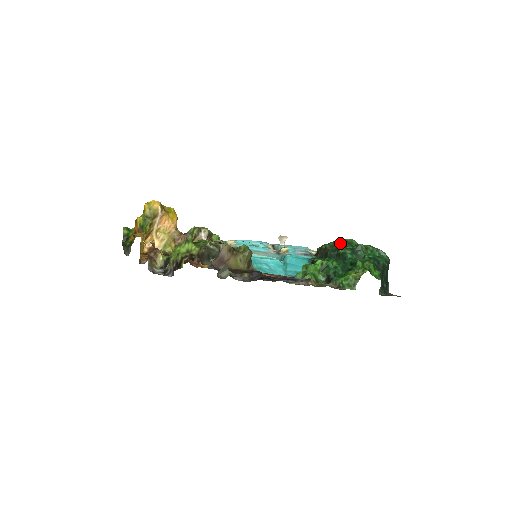
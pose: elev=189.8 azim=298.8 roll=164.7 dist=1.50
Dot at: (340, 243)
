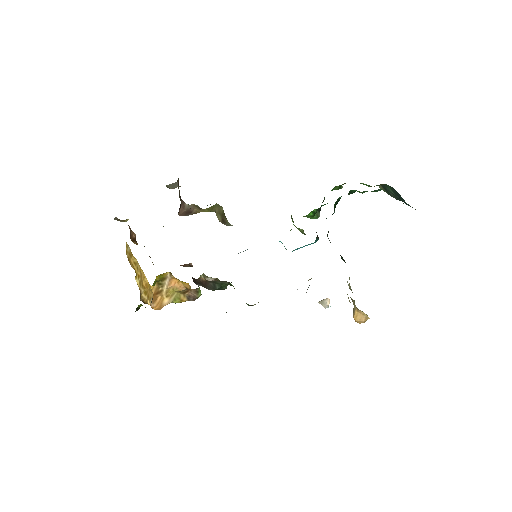
Dot at: occluded
